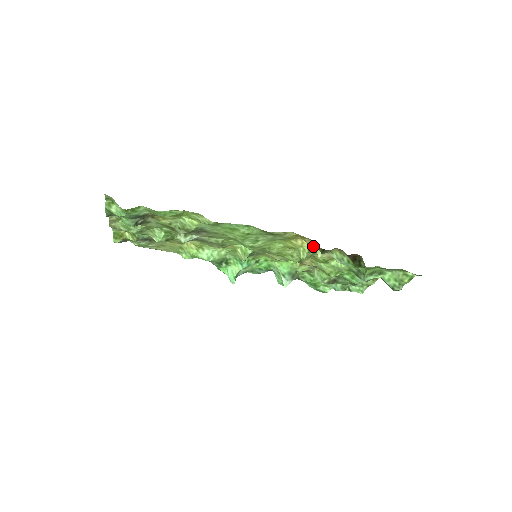
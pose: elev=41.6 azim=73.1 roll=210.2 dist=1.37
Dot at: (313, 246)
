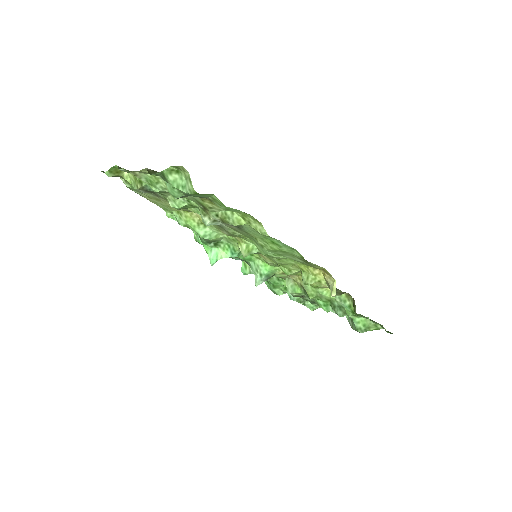
Dot at: (330, 283)
